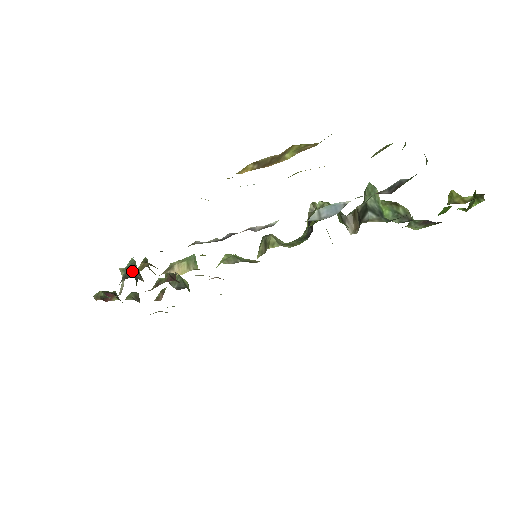
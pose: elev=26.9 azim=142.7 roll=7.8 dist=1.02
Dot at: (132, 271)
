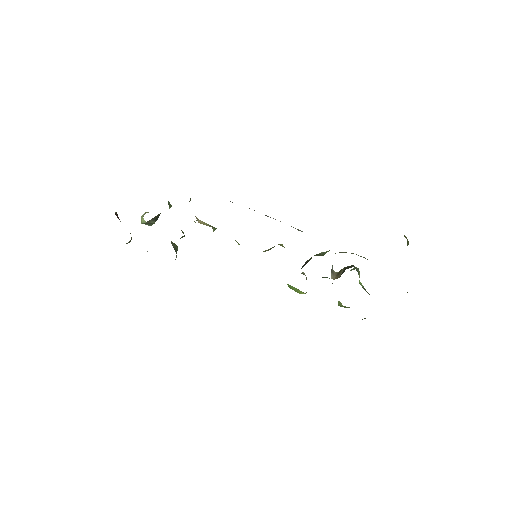
Dot at: occluded
